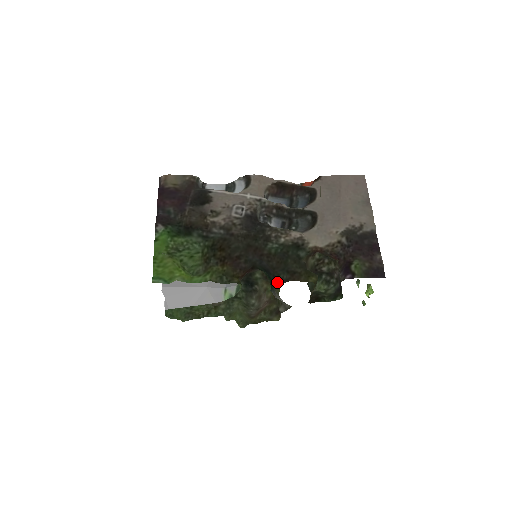
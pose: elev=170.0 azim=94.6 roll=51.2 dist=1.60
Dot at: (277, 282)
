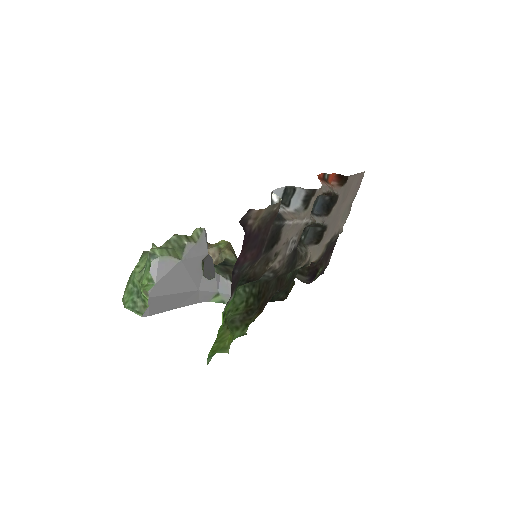
Dot at: (274, 301)
